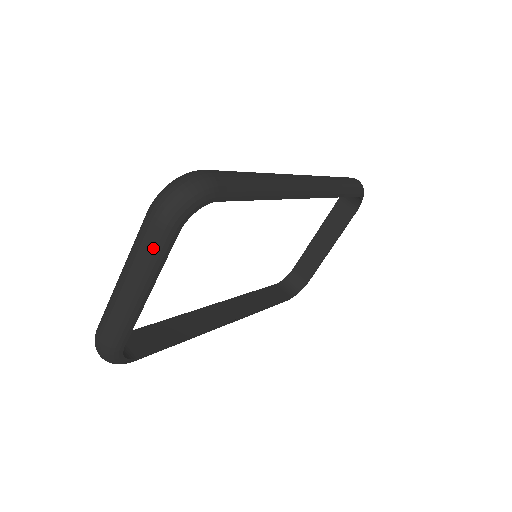
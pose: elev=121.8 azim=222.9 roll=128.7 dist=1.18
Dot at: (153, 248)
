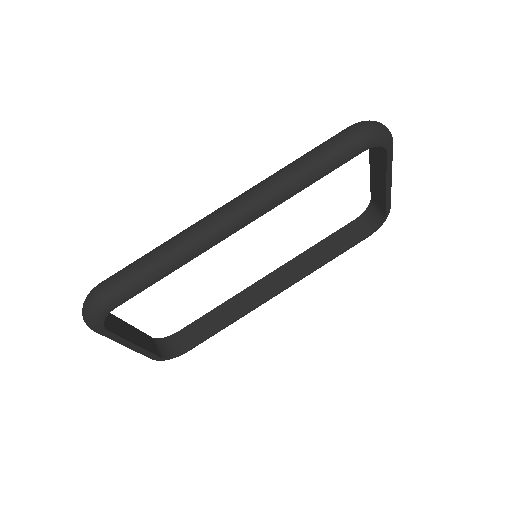
Dot at: occluded
